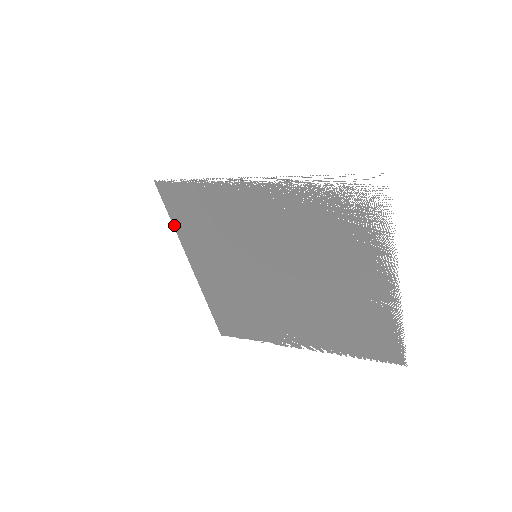
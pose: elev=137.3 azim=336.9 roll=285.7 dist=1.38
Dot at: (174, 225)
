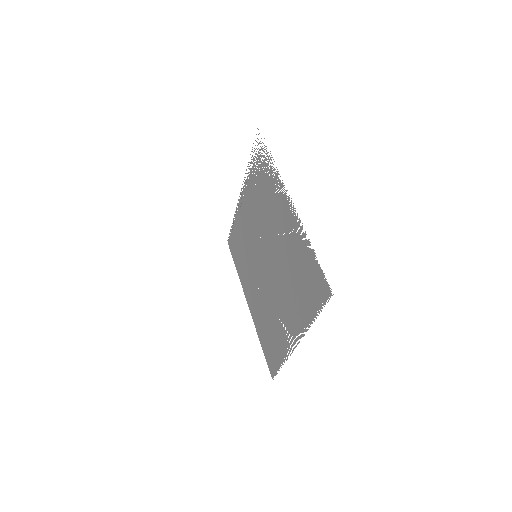
Dot at: (237, 270)
